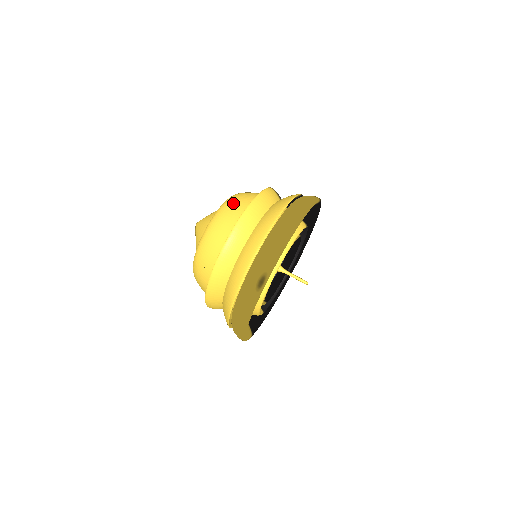
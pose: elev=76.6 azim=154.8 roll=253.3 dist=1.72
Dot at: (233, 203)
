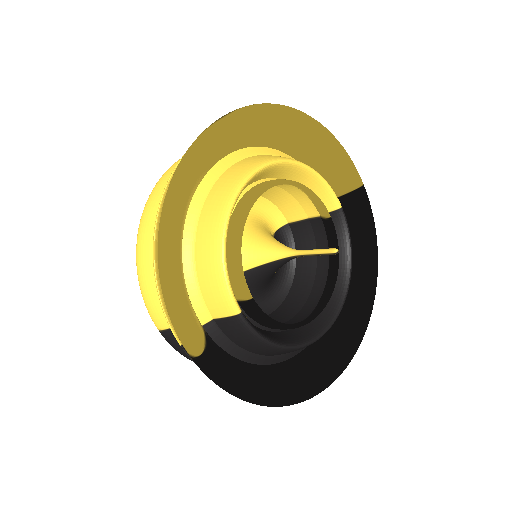
Dot at: occluded
